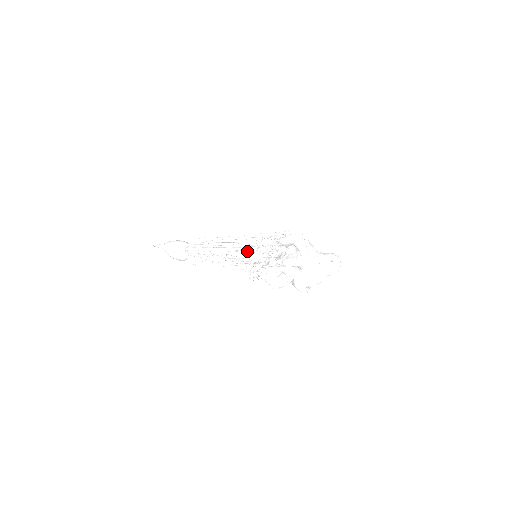
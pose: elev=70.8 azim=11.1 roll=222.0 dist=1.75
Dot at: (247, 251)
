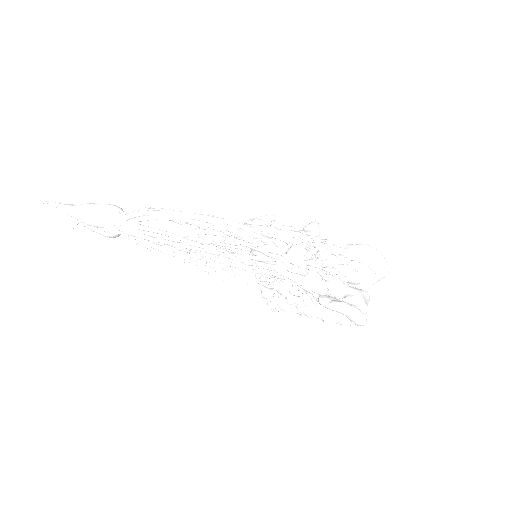
Dot at: (247, 265)
